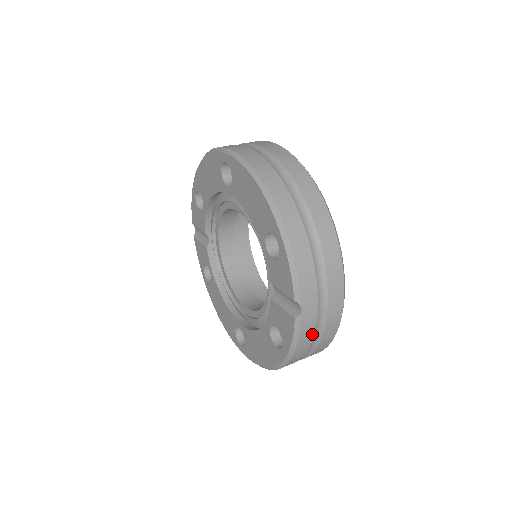
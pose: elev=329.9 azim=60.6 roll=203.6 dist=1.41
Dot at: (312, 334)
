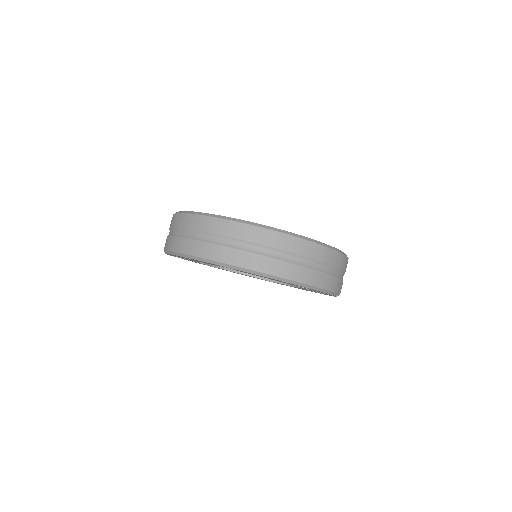
Dot at: occluded
